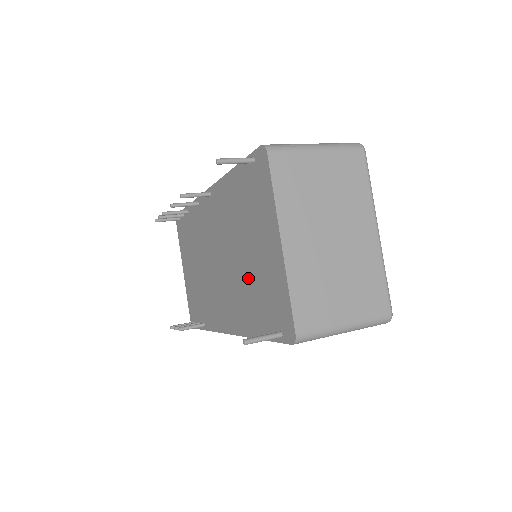
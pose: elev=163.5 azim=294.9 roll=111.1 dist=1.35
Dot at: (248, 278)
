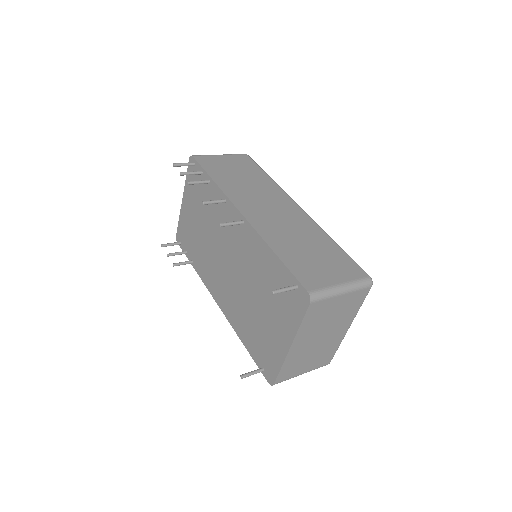
Dot at: (252, 315)
